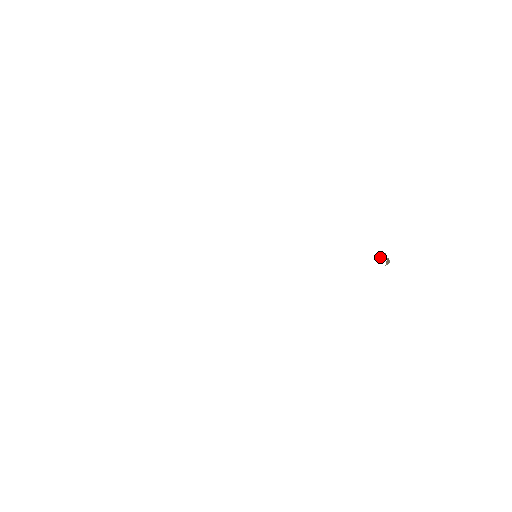
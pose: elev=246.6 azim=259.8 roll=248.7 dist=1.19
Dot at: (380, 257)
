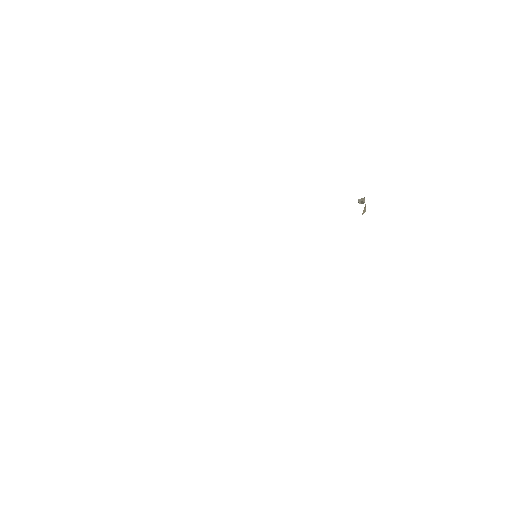
Dot at: (361, 201)
